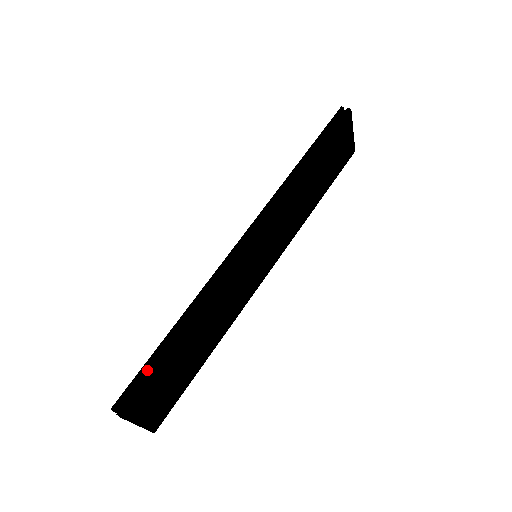
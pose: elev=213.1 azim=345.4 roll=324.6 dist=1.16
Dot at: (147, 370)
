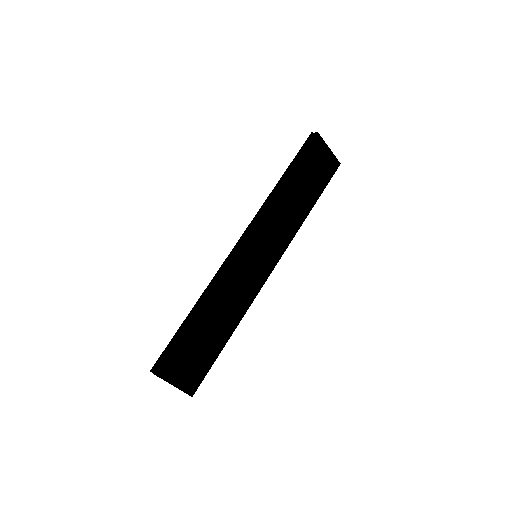
Dot at: occluded
